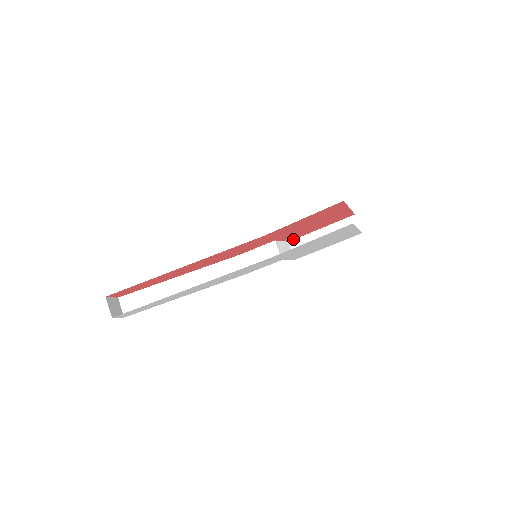
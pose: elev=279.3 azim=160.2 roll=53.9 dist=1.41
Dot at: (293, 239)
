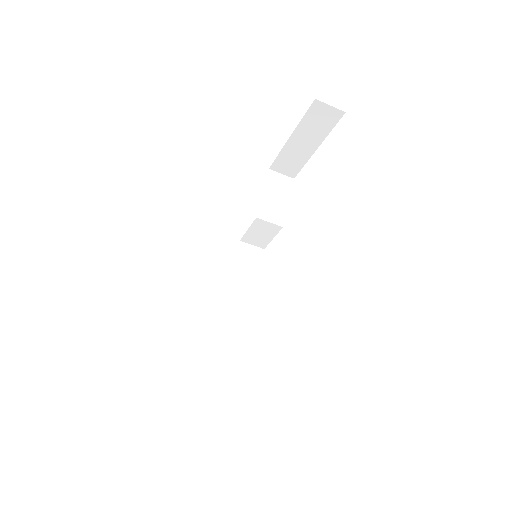
Dot at: (270, 166)
